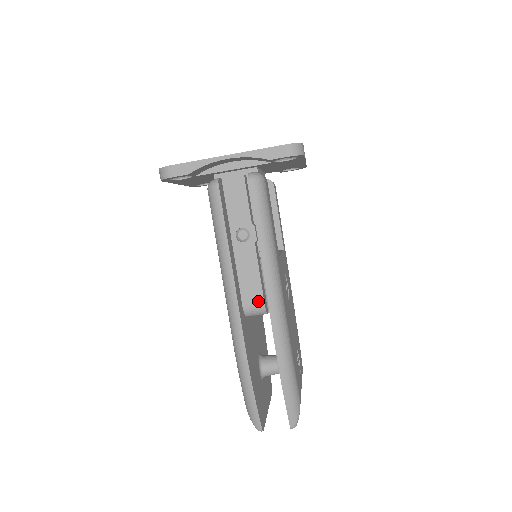
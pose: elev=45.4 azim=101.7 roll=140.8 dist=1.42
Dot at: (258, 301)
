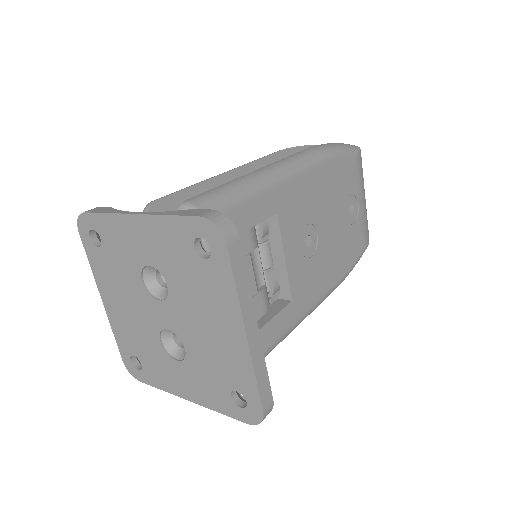
Dot at: occluded
